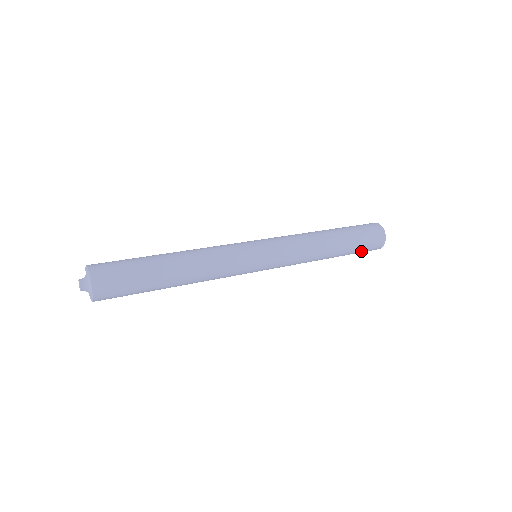
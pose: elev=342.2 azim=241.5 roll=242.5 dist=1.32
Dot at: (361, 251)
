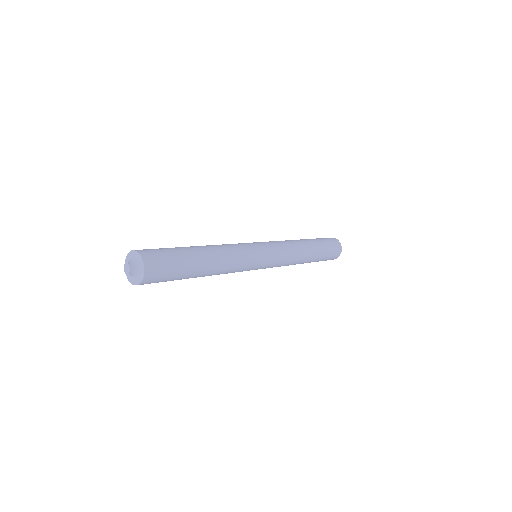
Dot at: (324, 260)
